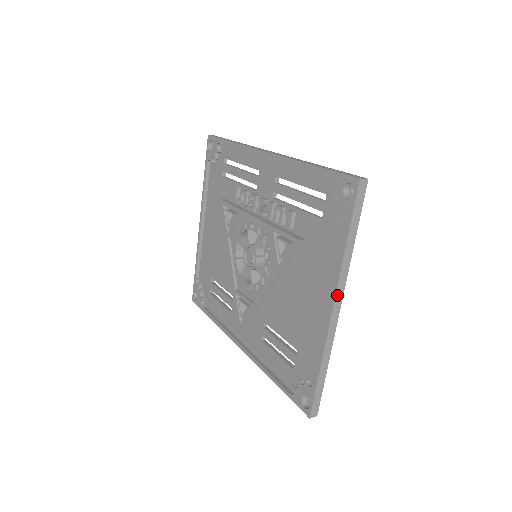
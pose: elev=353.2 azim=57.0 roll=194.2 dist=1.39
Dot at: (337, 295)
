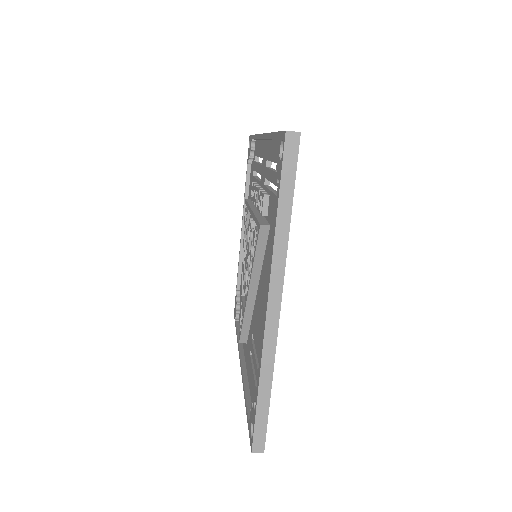
Dot at: (272, 287)
